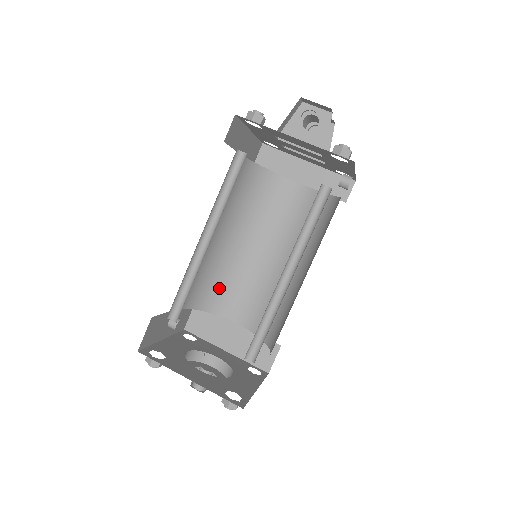
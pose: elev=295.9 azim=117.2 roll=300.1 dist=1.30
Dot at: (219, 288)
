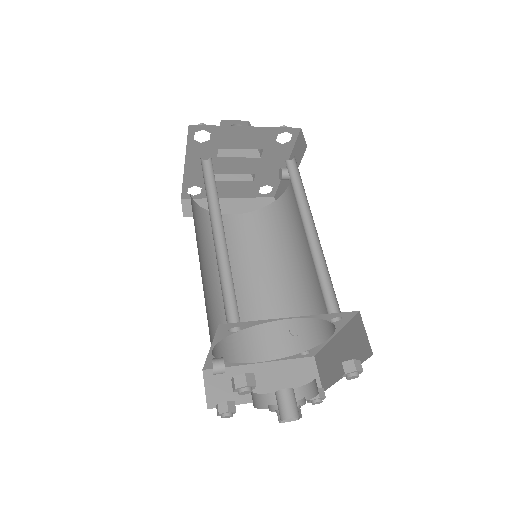
Dot at: occluded
